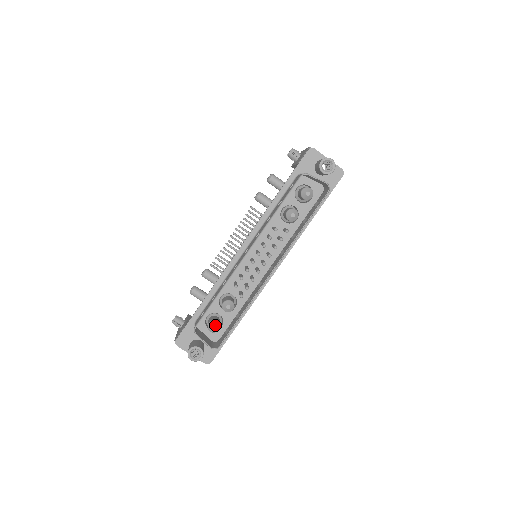
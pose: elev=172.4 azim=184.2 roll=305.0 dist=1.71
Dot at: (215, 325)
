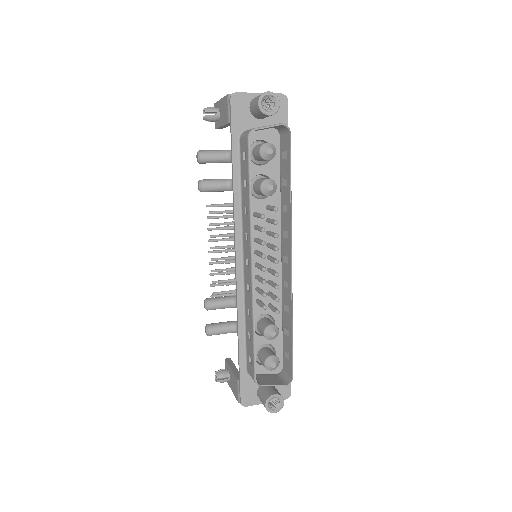
Dot at: (273, 361)
